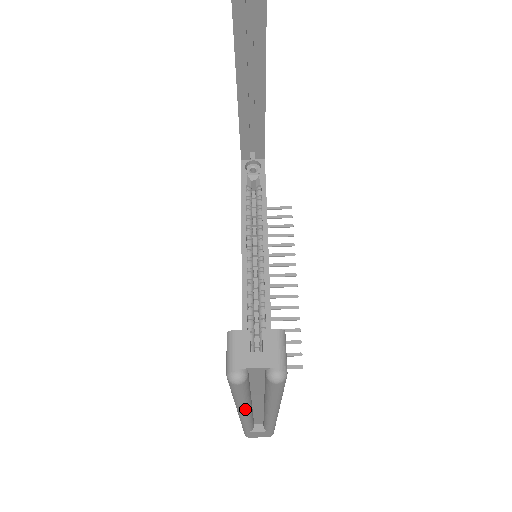
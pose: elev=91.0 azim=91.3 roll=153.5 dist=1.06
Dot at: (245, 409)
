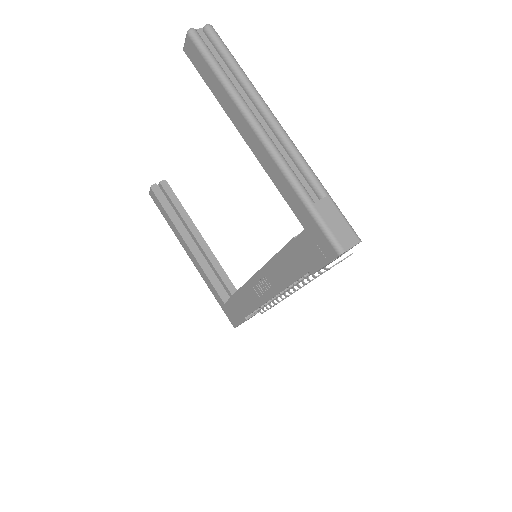
Dot at: (238, 93)
